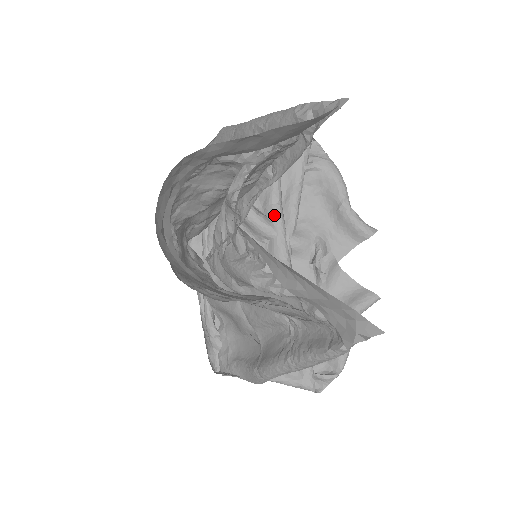
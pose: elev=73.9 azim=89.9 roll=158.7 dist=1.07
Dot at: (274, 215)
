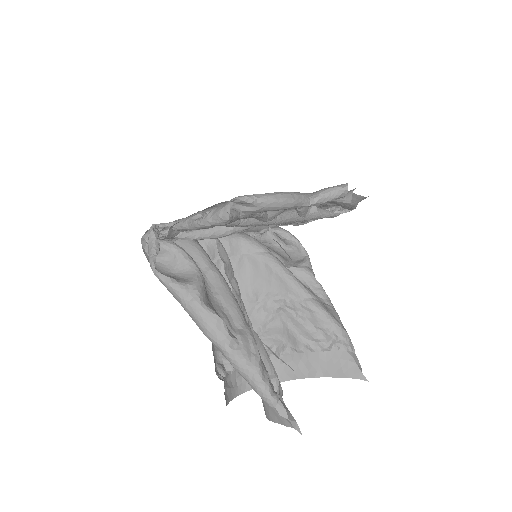
Dot at: occluded
